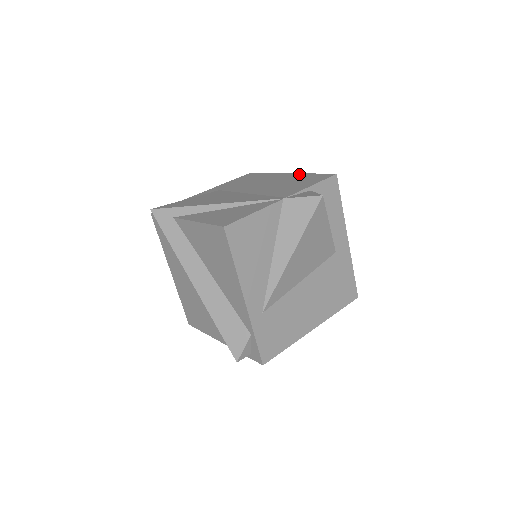
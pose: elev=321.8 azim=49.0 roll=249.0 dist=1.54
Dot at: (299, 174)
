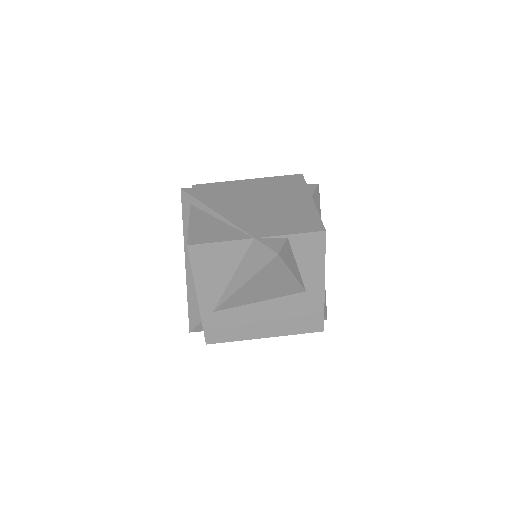
Dot at: (313, 207)
